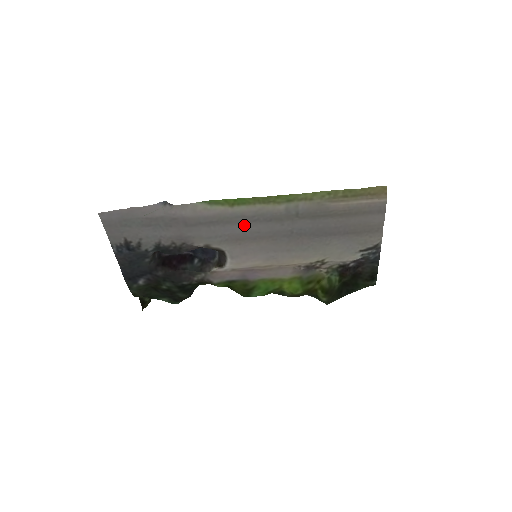
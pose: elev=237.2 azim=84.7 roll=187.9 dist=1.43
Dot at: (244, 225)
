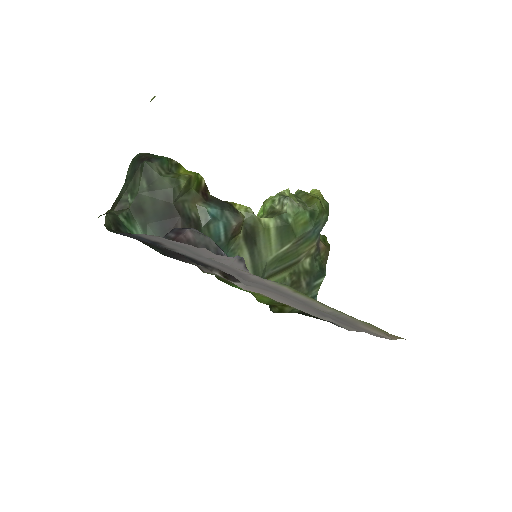
Dot at: (286, 295)
